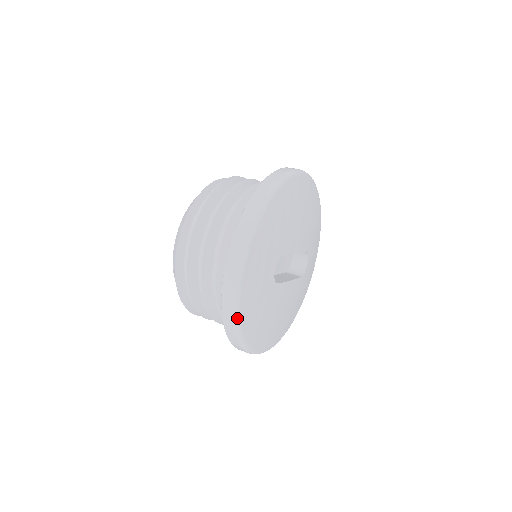
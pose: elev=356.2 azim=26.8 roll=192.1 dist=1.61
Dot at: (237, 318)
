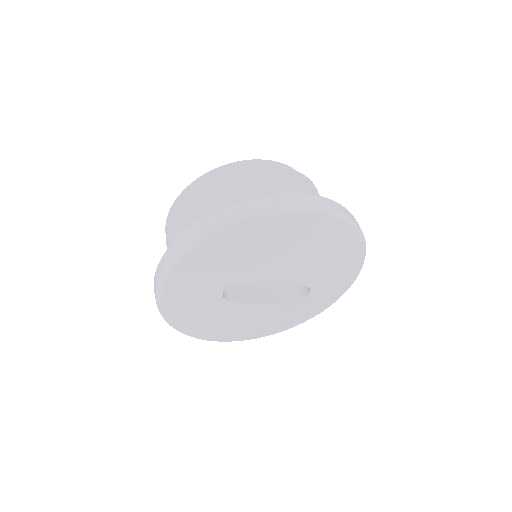
Dot at: (159, 308)
